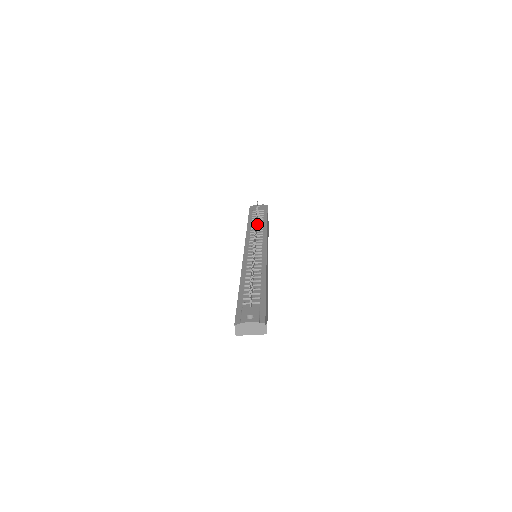
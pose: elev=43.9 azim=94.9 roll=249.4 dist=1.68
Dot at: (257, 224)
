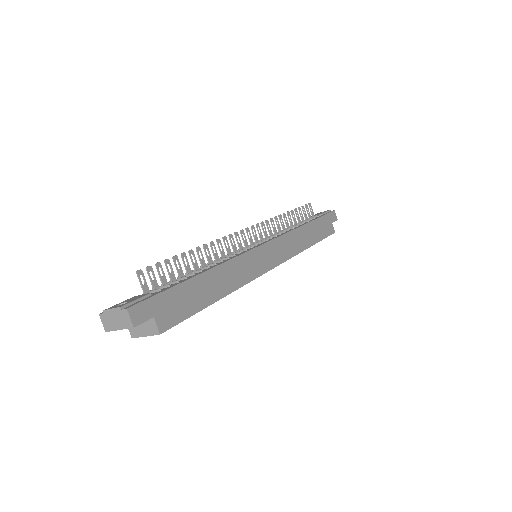
Dot at: occluded
